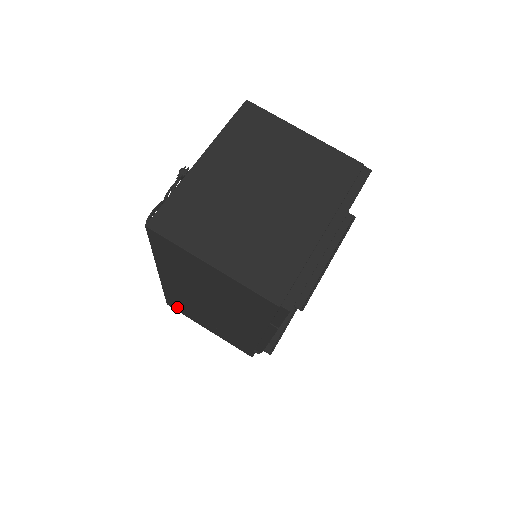
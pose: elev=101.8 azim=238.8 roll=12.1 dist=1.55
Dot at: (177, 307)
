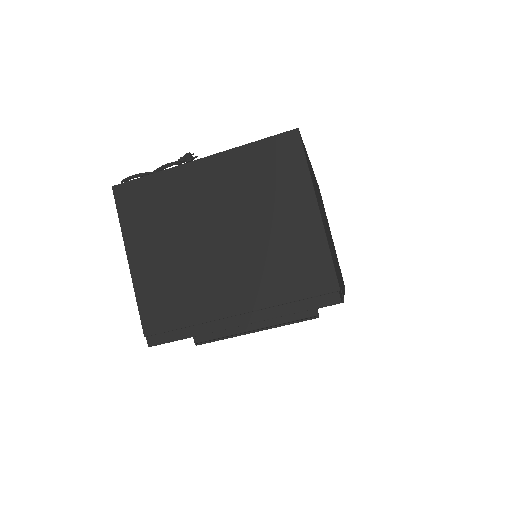
Dot at: occluded
